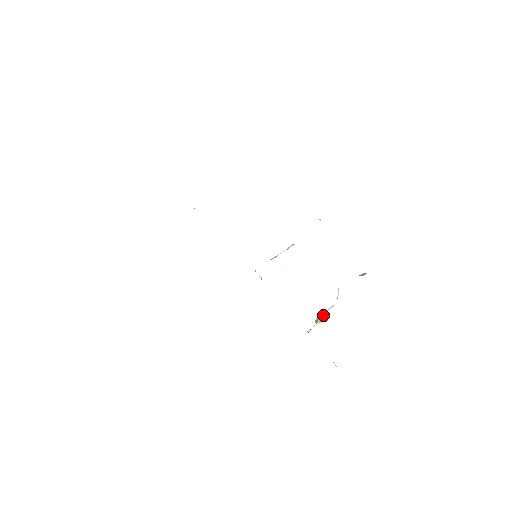
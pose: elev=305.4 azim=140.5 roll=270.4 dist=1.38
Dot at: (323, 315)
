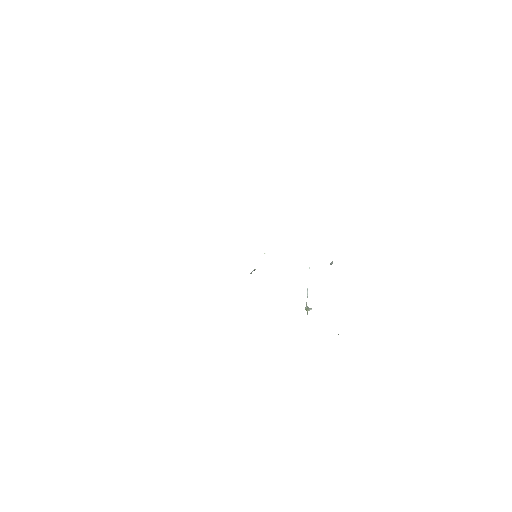
Dot at: (307, 306)
